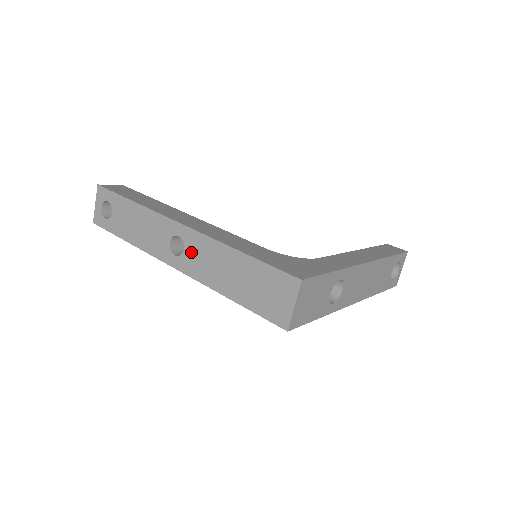
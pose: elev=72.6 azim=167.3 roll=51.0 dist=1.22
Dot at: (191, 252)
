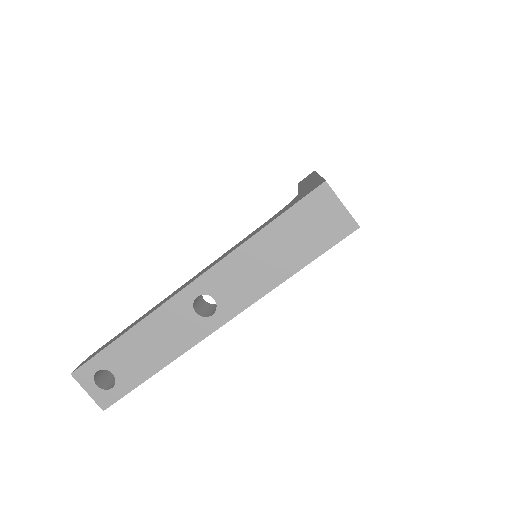
Dot at: (222, 291)
